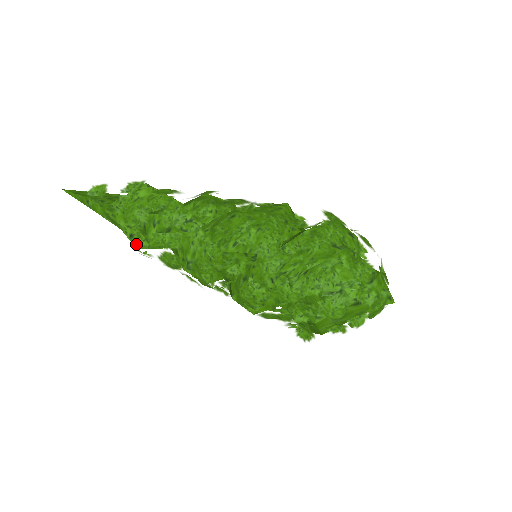
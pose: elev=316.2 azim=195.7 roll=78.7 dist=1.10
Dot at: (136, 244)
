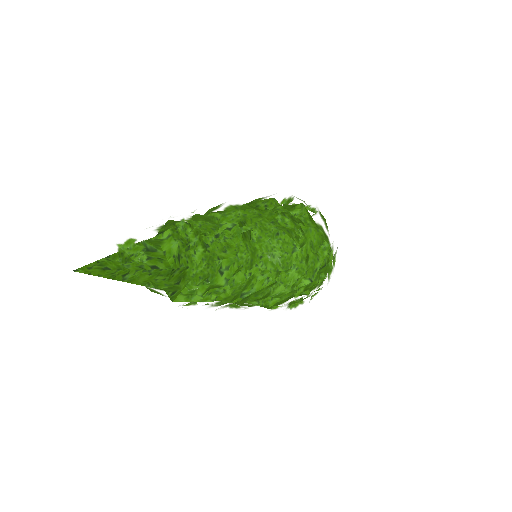
Dot at: (200, 302)
